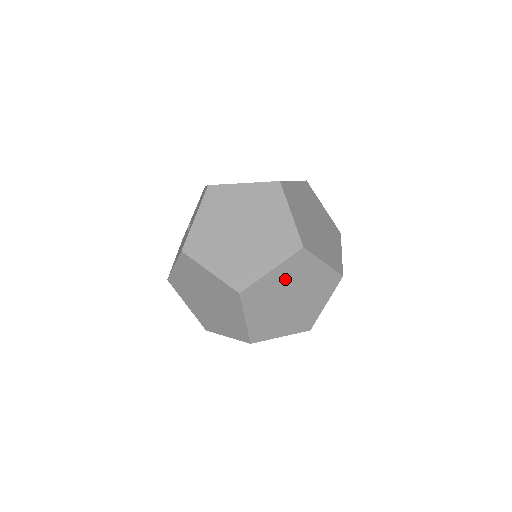
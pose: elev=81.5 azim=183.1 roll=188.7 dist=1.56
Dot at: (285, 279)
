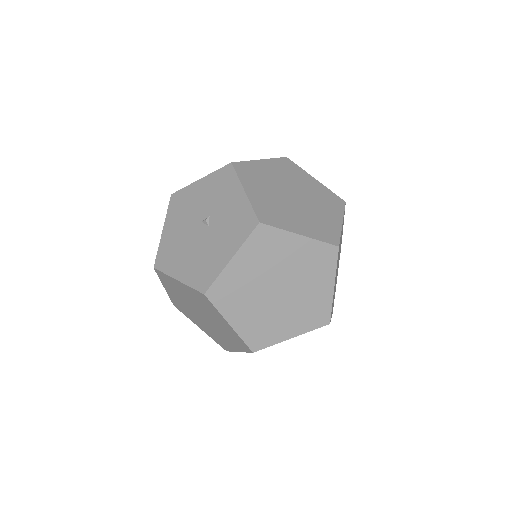
Dot at: occluded
